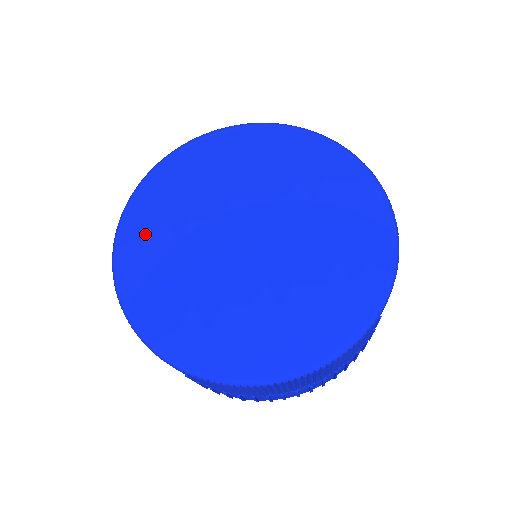
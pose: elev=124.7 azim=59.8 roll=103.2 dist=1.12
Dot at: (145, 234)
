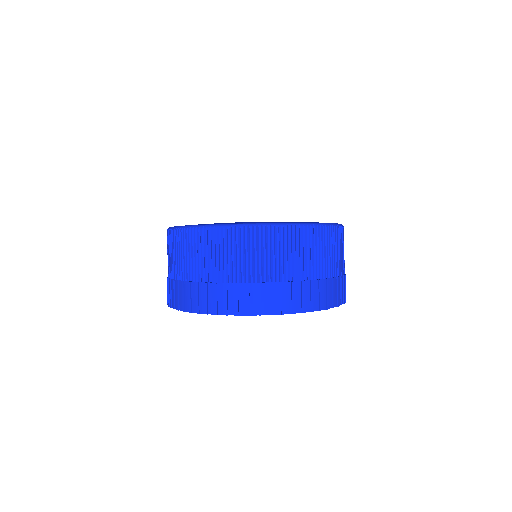
Dot at: occluded
